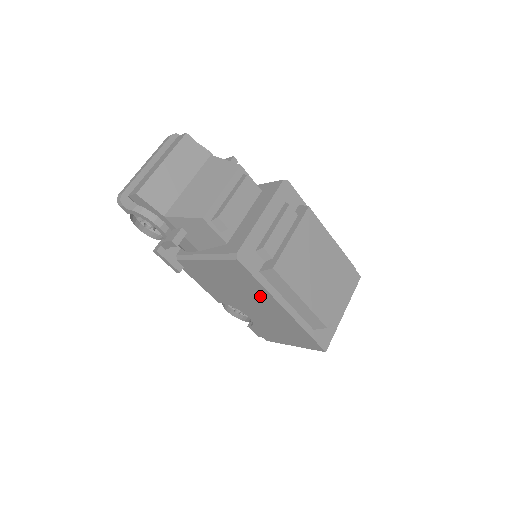
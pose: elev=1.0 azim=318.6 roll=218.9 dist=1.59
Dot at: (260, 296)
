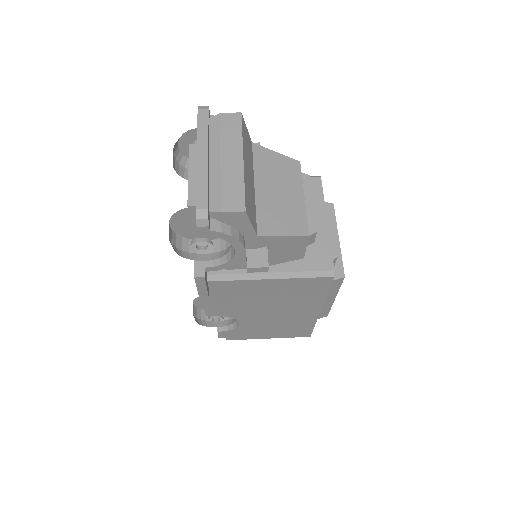
Dot at: (303, 304)
